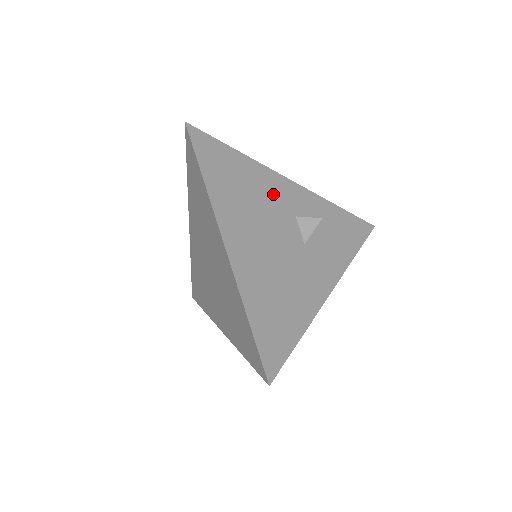
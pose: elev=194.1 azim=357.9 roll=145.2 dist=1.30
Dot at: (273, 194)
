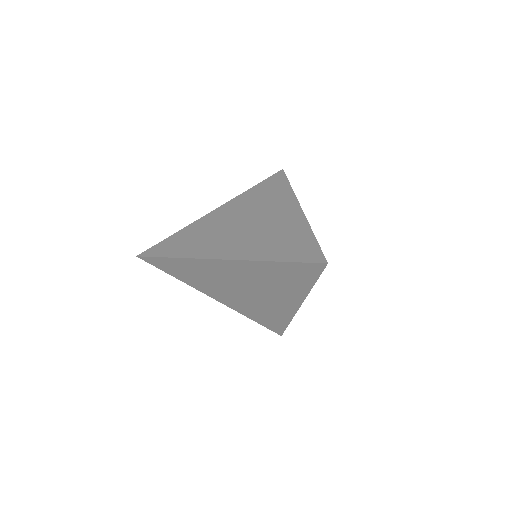
Dot at: occluded
